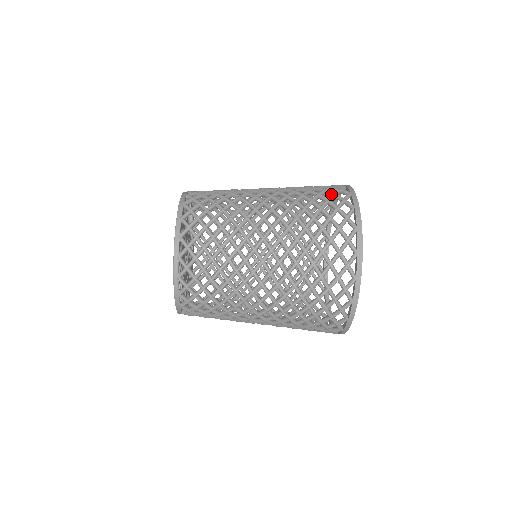
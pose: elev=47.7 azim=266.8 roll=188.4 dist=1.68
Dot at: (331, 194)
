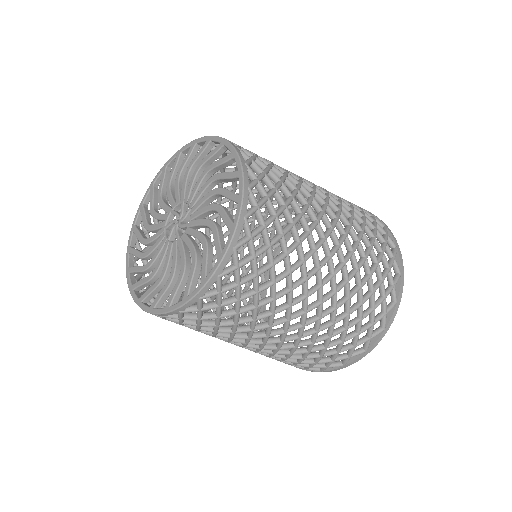
Dot at: (372, 221)
